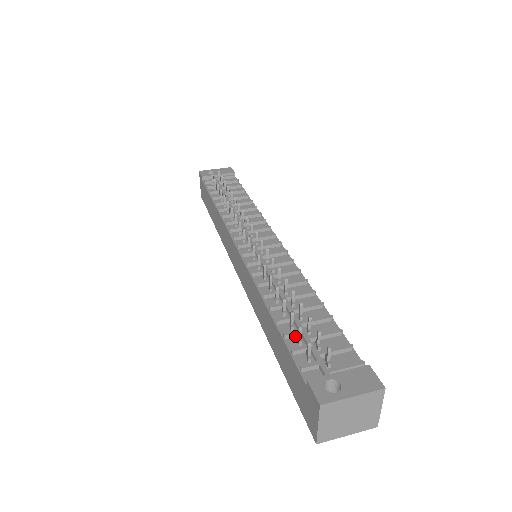
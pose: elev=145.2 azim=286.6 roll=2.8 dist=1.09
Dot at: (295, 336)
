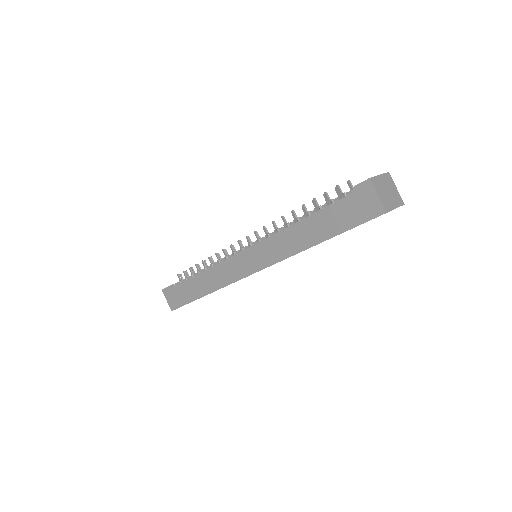
Dot at: occluded
